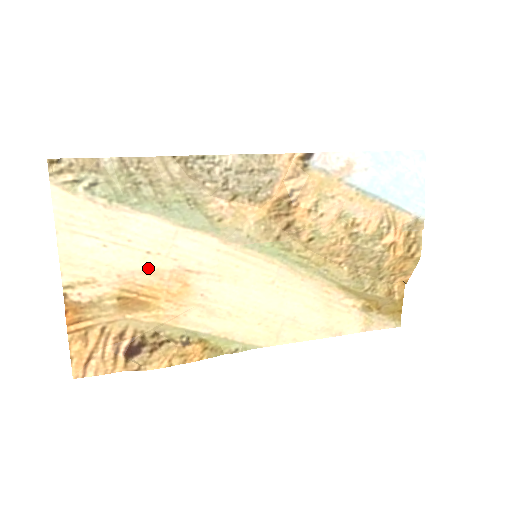
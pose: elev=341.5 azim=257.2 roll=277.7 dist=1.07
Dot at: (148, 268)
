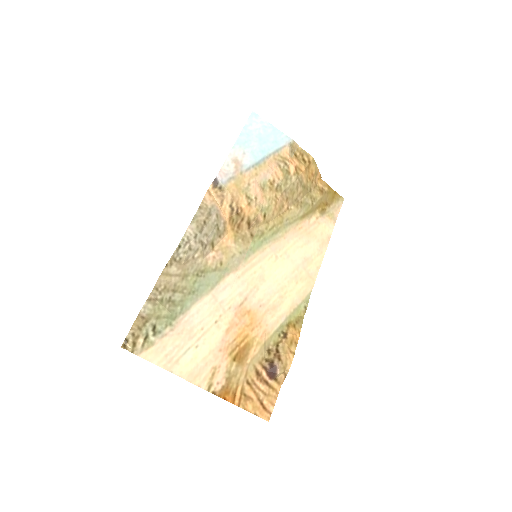
Dot at: (225, 329)
